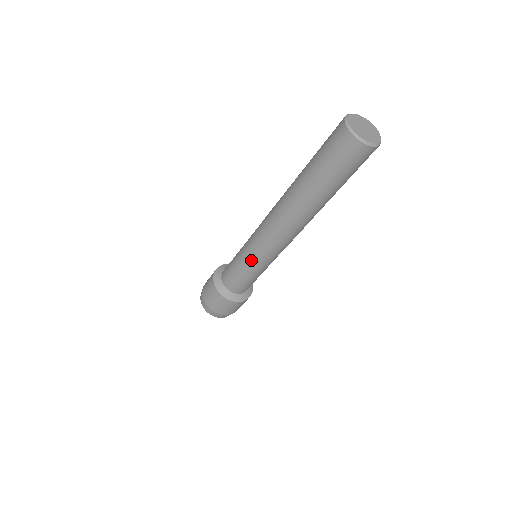
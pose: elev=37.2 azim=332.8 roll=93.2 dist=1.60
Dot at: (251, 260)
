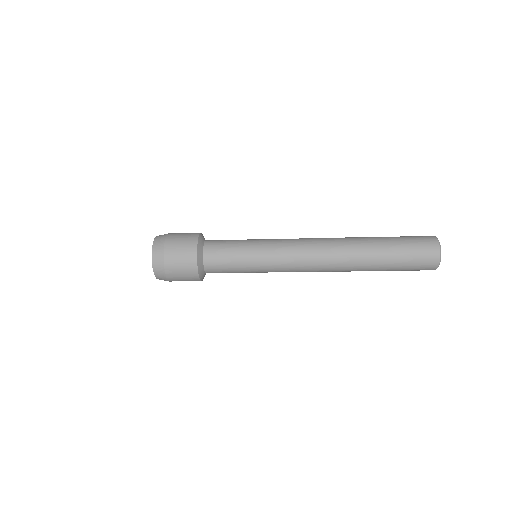
Dot at: (264, 267)
